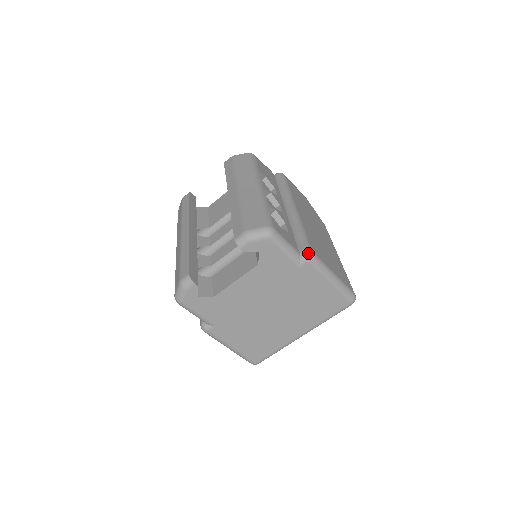
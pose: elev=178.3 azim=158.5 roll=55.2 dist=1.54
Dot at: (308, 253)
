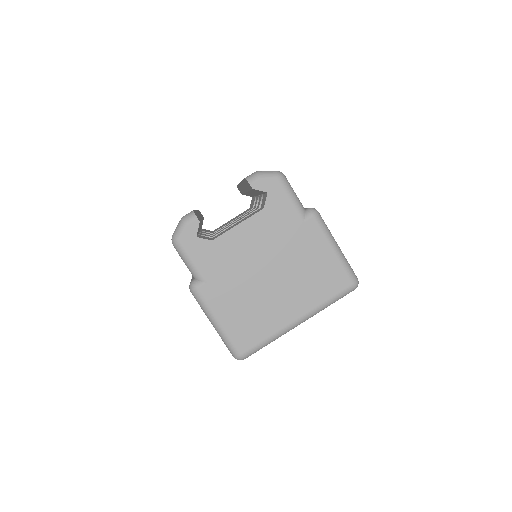
Dot at: (314, 209)
